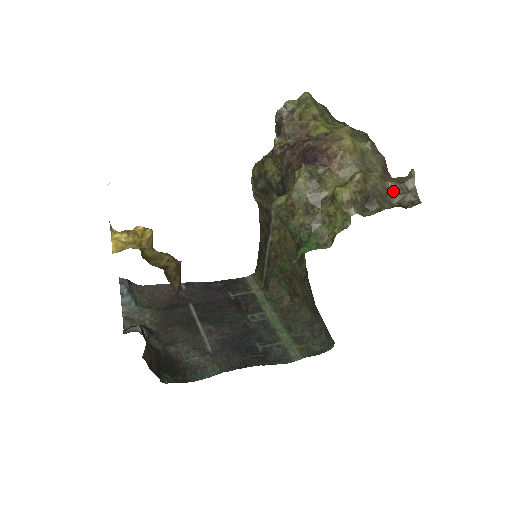
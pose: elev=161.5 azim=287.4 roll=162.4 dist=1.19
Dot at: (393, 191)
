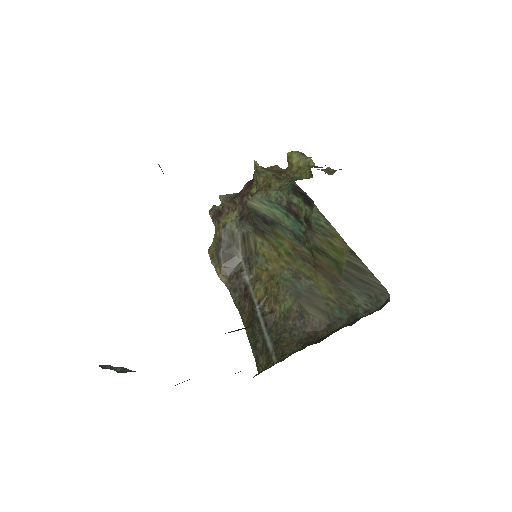
Dot at: (325, 171)
